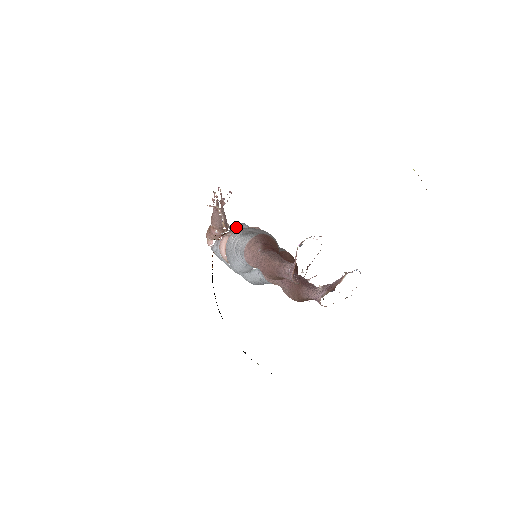
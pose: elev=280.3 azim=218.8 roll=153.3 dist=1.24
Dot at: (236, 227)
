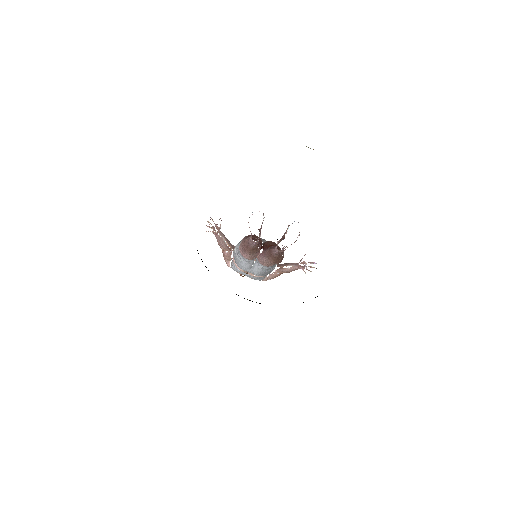
Dot at: occluded
